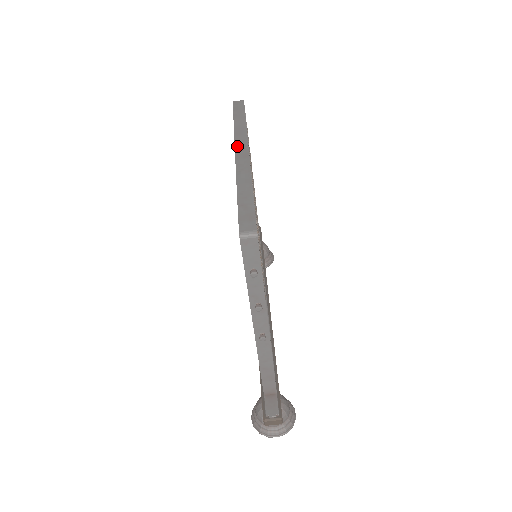
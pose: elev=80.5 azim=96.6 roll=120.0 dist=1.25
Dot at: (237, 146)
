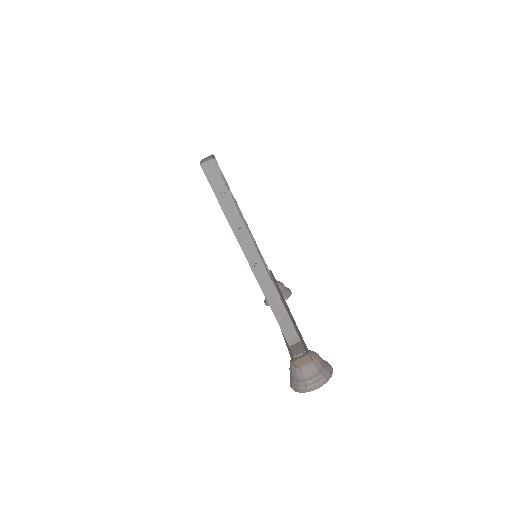
Dot at: occluded
